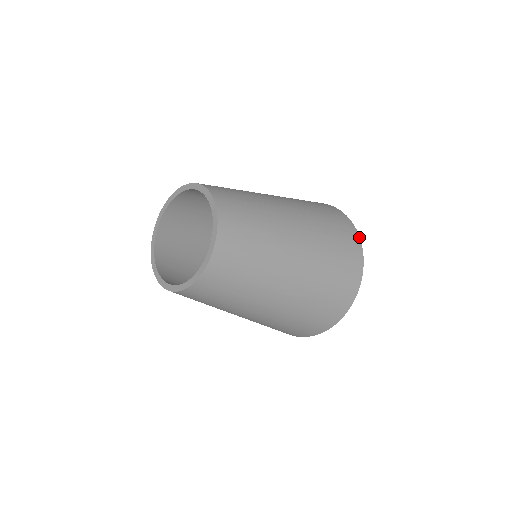
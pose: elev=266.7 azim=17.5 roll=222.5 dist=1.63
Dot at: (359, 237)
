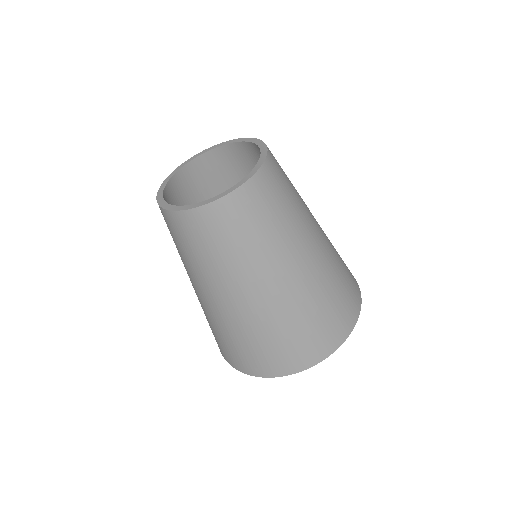
Dot at: (341, 344)
